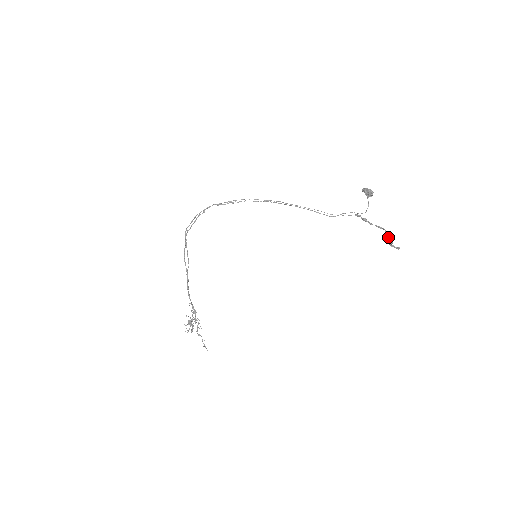
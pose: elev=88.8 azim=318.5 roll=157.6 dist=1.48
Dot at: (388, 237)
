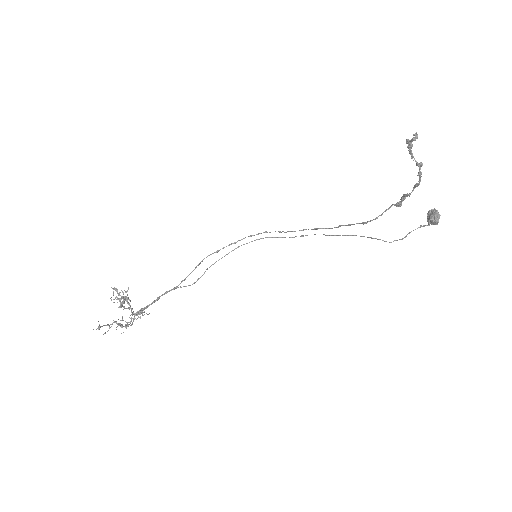
Dot at: (413, 156)
